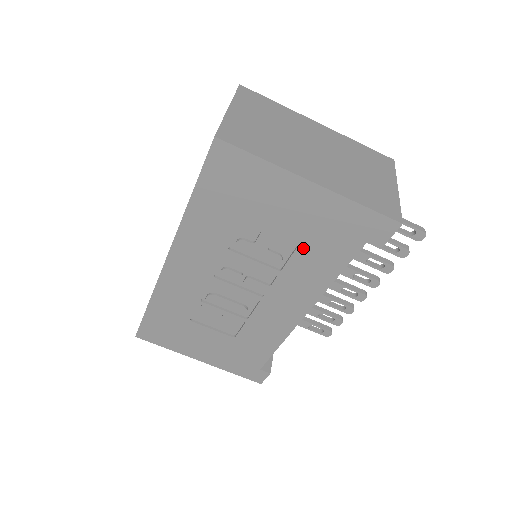
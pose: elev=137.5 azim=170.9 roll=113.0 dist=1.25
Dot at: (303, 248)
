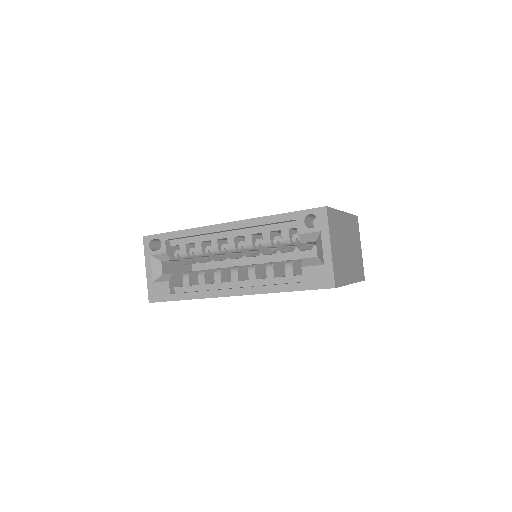
Dot at: occluded
